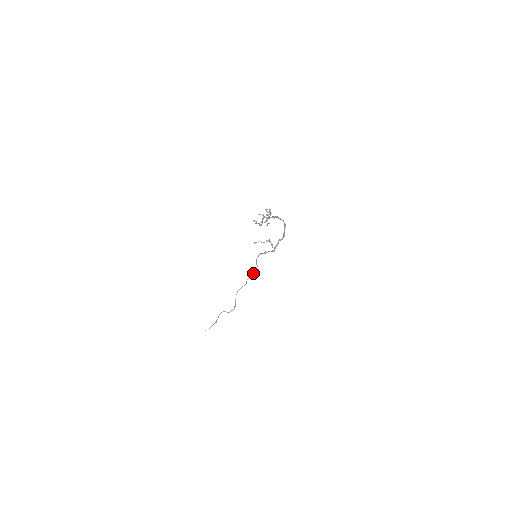
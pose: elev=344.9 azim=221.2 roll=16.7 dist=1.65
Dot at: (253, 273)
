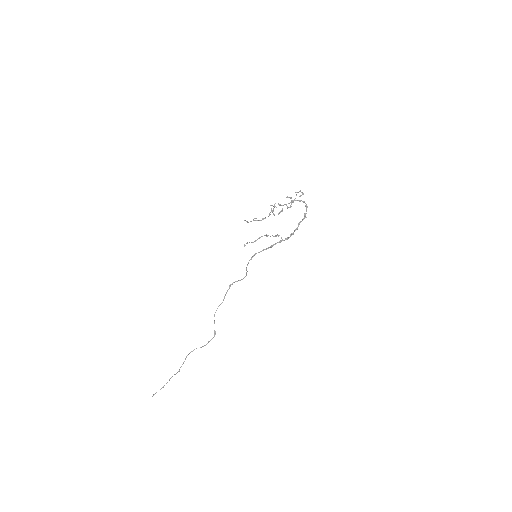
Dot at: occluded
